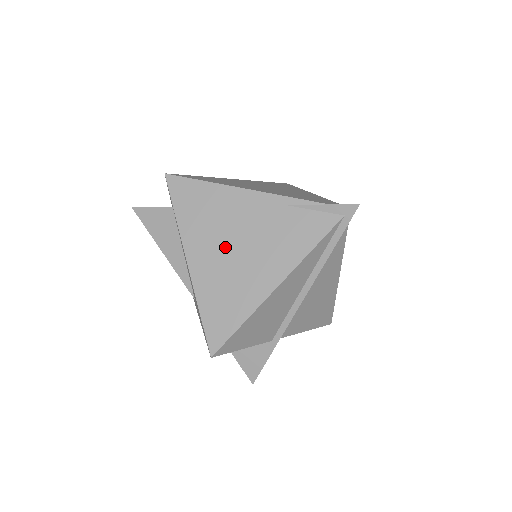
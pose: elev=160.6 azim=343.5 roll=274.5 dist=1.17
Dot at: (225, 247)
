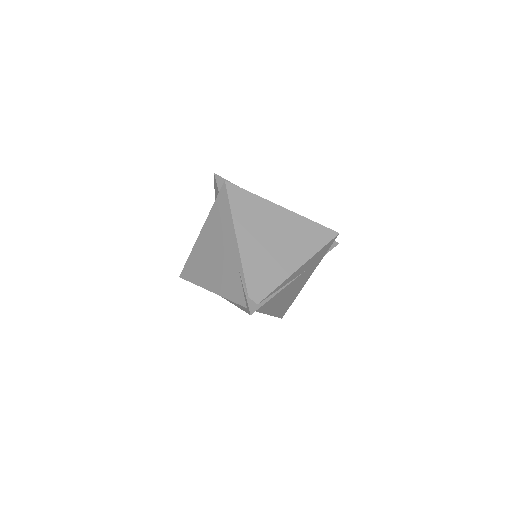
Dot at: (212, 248)
